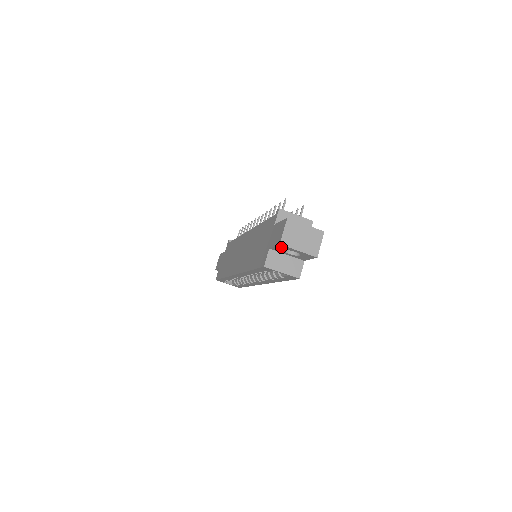
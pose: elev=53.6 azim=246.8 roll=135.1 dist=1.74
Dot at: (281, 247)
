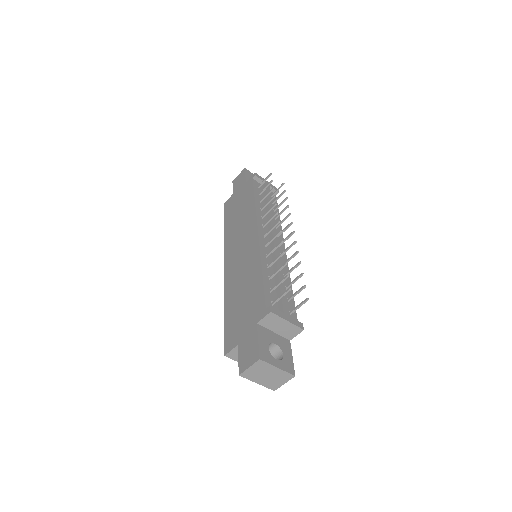
Dot at: occluded
